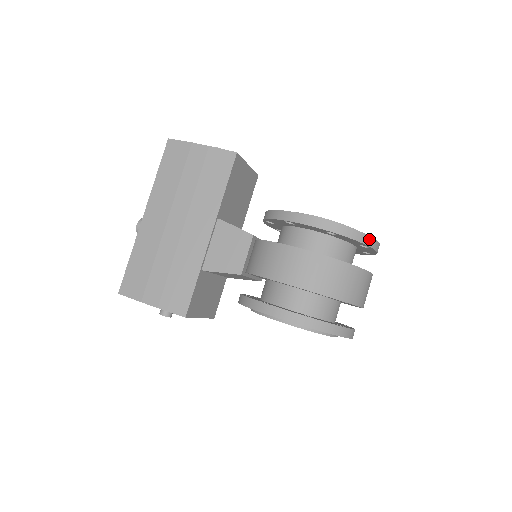
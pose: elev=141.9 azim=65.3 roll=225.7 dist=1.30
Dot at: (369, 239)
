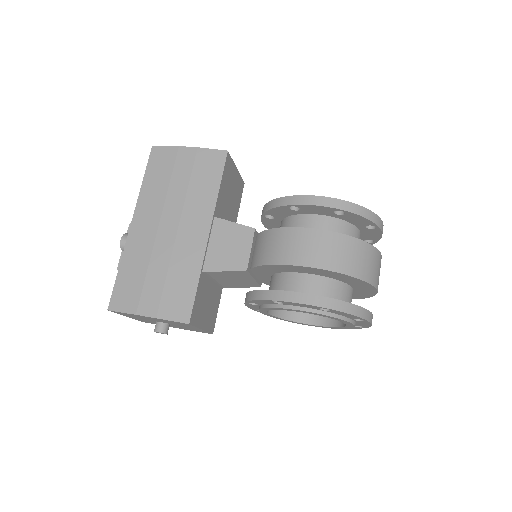
Dot at: (376, 218)
